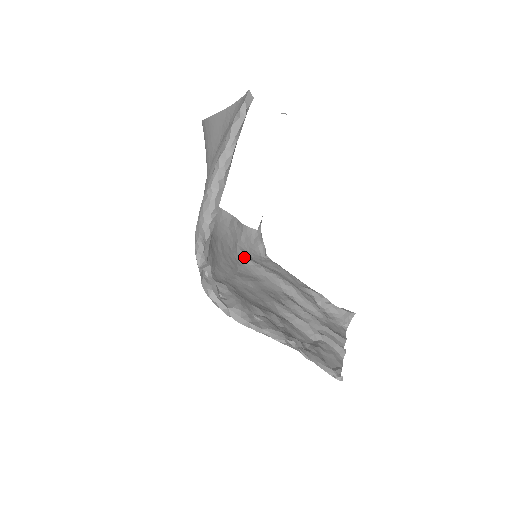
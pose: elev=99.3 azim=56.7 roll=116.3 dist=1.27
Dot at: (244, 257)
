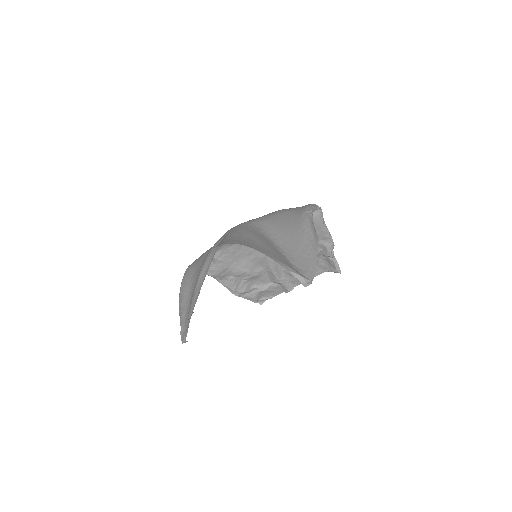
Dot at: occluded
